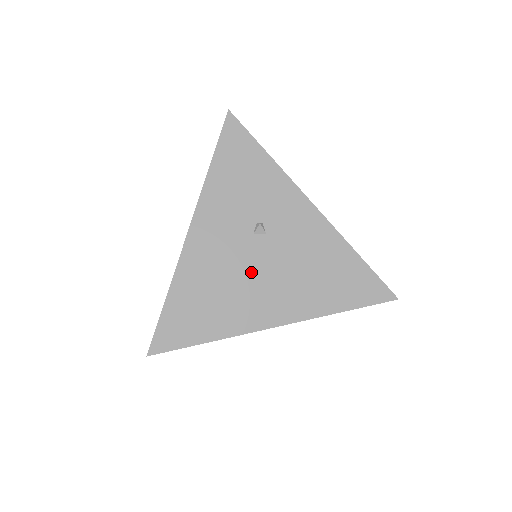
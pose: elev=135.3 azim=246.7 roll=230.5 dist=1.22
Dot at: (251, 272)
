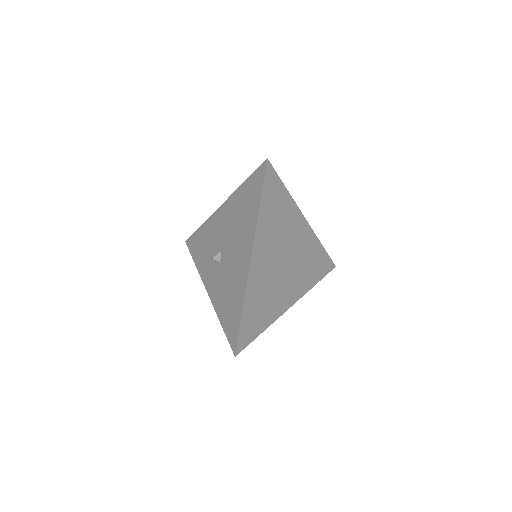
Dot at: occluded
